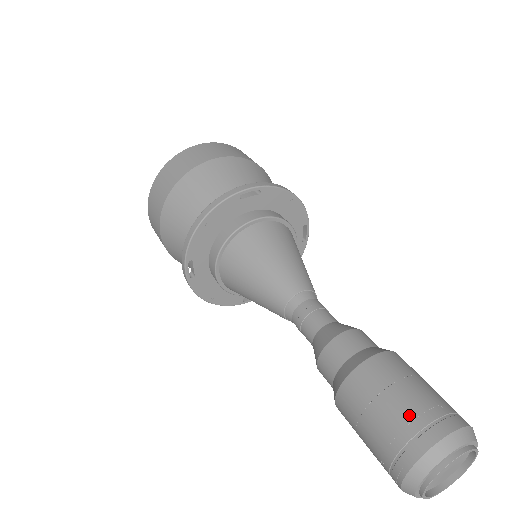
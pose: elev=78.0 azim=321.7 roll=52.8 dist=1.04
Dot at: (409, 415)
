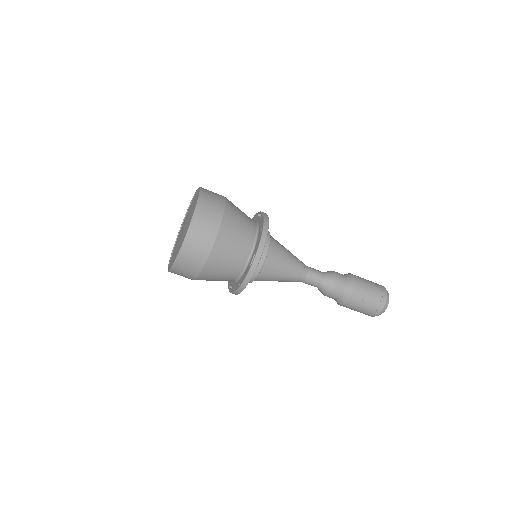
Dot at: (371, 308)
